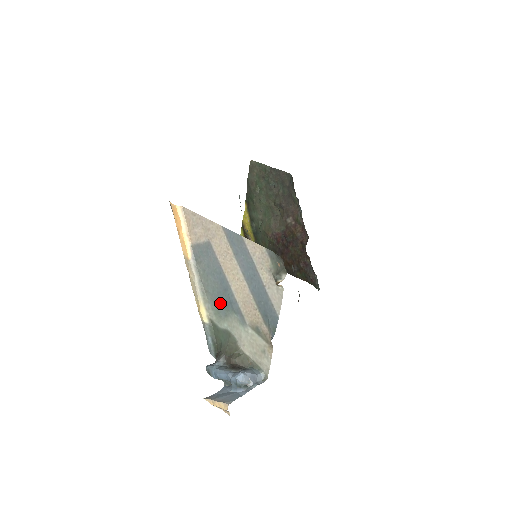
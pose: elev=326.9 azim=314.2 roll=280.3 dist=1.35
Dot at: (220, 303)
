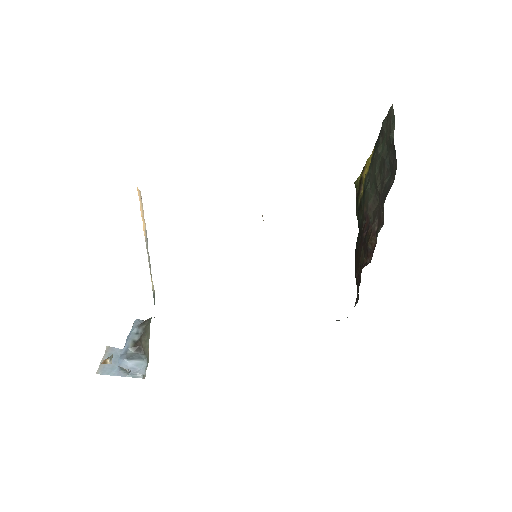
Dot at: occluded
